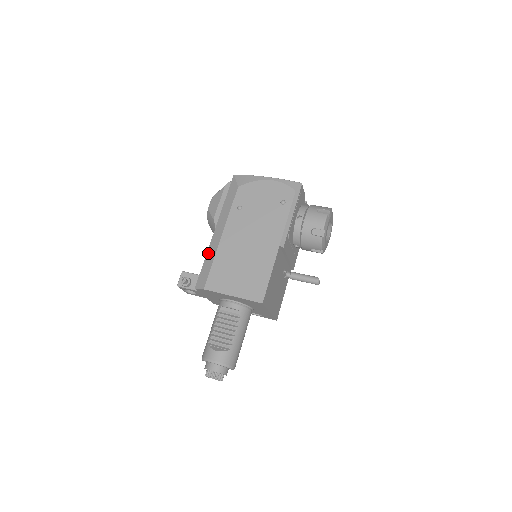
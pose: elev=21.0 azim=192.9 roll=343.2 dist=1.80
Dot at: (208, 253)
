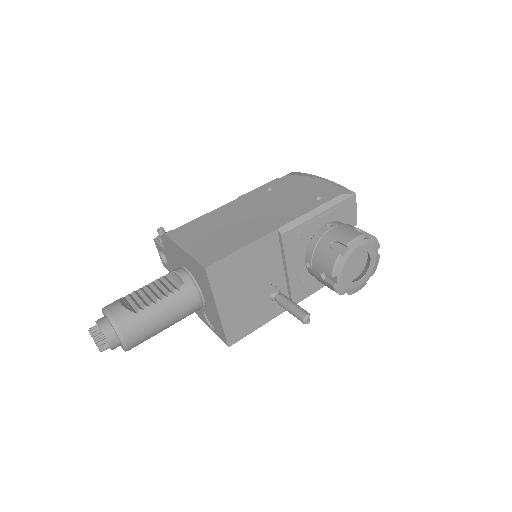
Dot at: occluded
